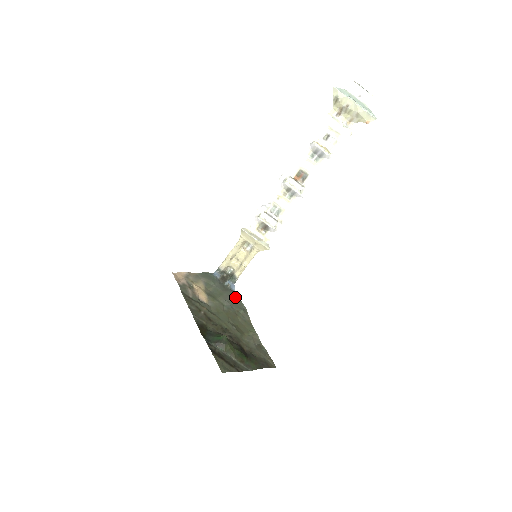
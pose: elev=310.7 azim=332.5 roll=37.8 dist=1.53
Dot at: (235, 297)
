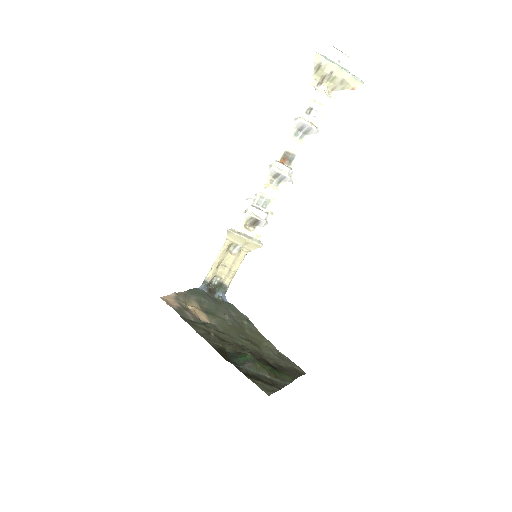
Dot at: (232, 308)
